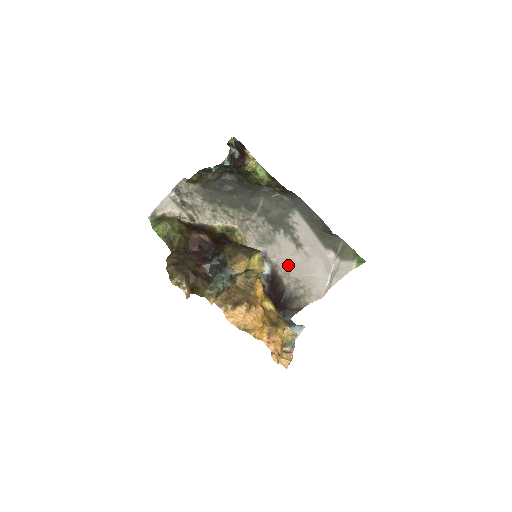
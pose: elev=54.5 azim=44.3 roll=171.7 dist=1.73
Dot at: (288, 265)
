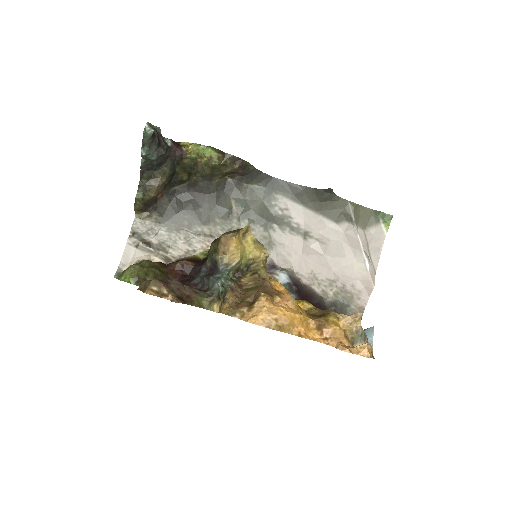
Dot at: (307, 266)
